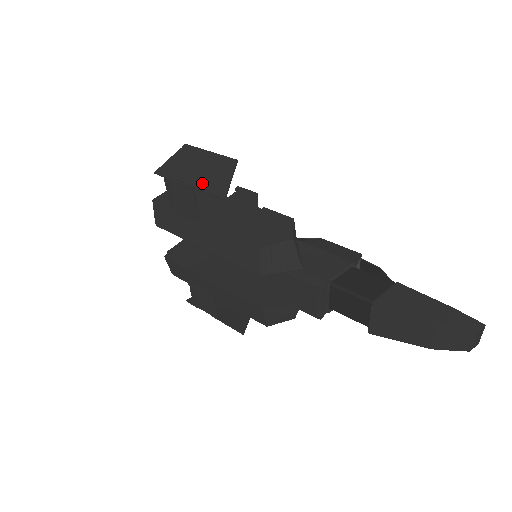
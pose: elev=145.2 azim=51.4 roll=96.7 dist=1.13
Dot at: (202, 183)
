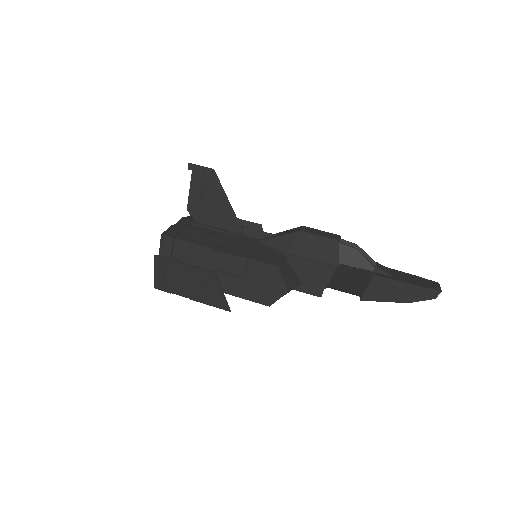
Dot at: (202, 298)
